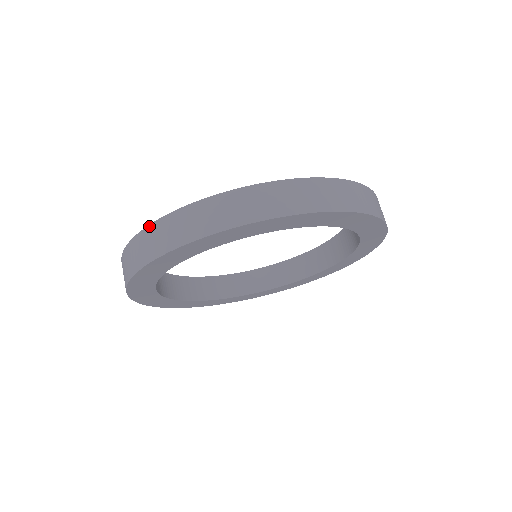
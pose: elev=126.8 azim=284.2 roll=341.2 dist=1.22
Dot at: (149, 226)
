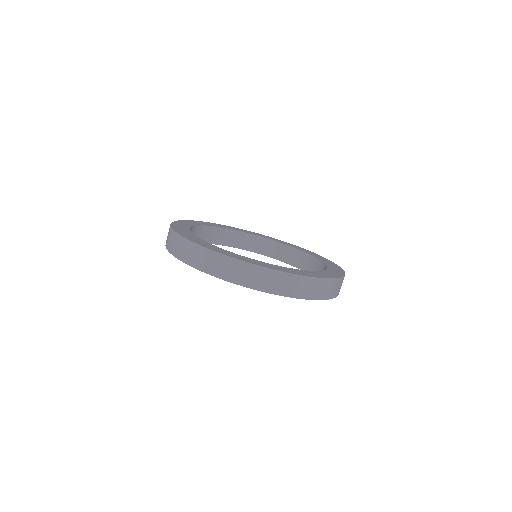
Dot at: (181, 237)
